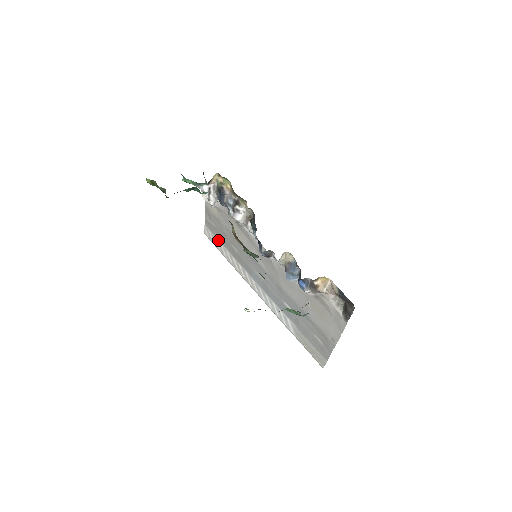
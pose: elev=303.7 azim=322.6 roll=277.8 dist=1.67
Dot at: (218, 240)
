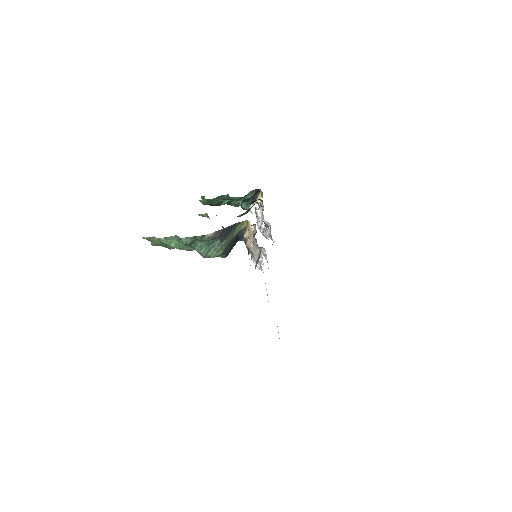
Dot at: occluded
